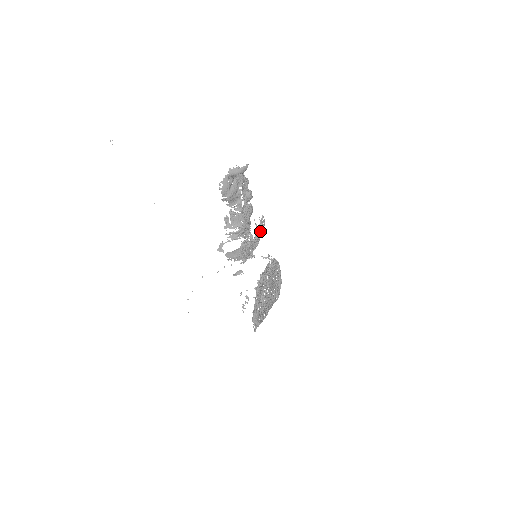
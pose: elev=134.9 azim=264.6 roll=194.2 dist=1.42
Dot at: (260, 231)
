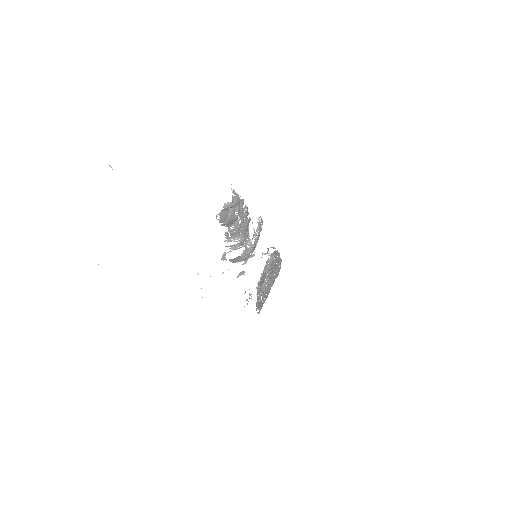
Dot at: (258, 234)
